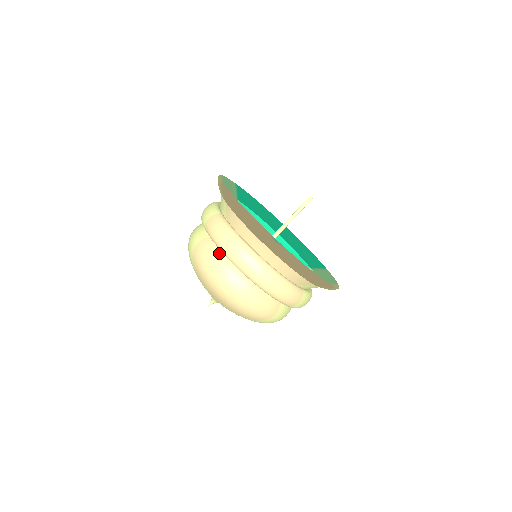
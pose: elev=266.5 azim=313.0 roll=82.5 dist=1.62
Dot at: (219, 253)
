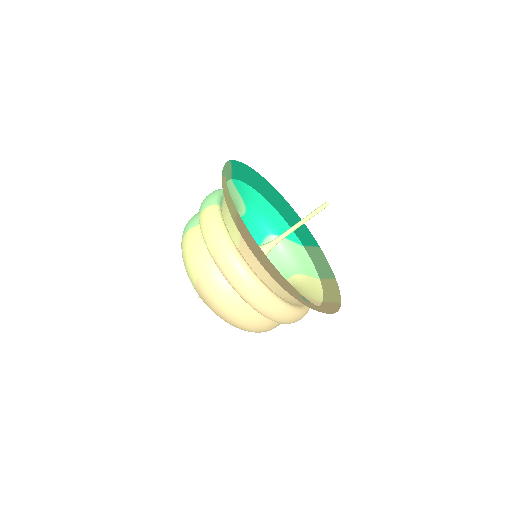
Dot at: (231, 289)
